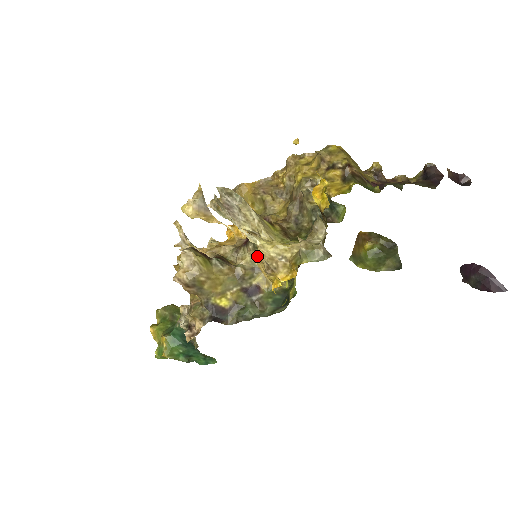
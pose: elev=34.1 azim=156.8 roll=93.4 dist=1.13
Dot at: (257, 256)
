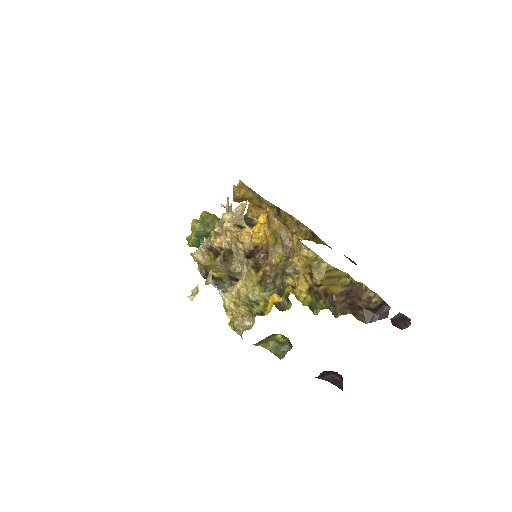
Dot at: (222, 299)
